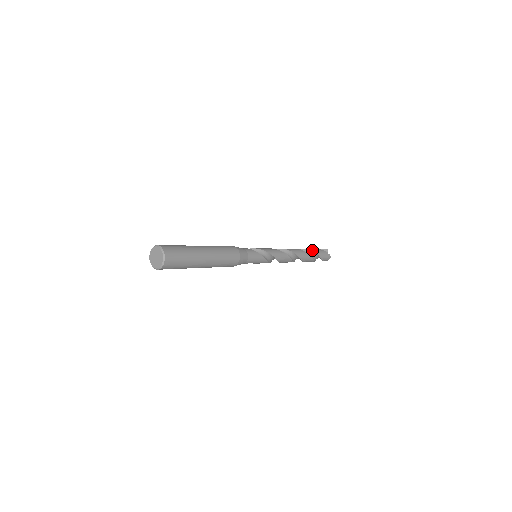
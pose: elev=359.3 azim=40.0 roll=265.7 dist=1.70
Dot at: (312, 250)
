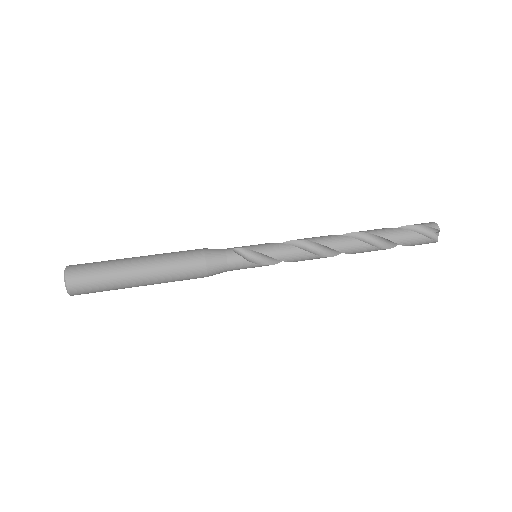
Dot at: (391, 238)
